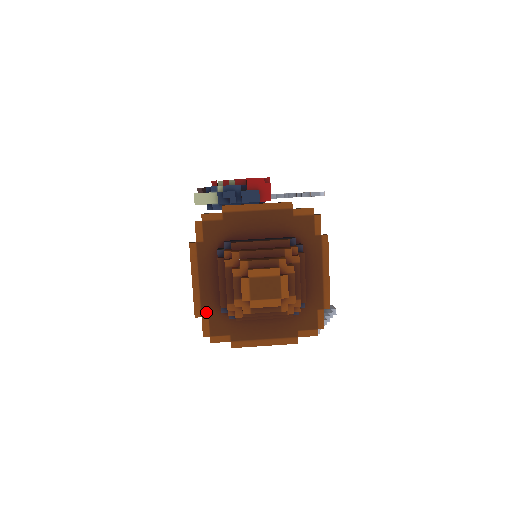
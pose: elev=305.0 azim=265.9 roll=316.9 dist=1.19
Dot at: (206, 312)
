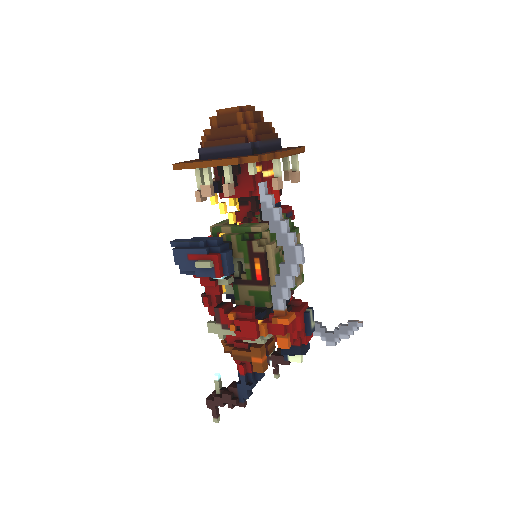
Dot at: (188, 161)
